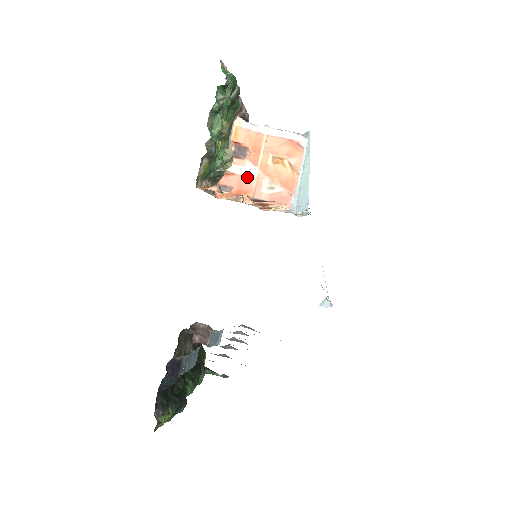
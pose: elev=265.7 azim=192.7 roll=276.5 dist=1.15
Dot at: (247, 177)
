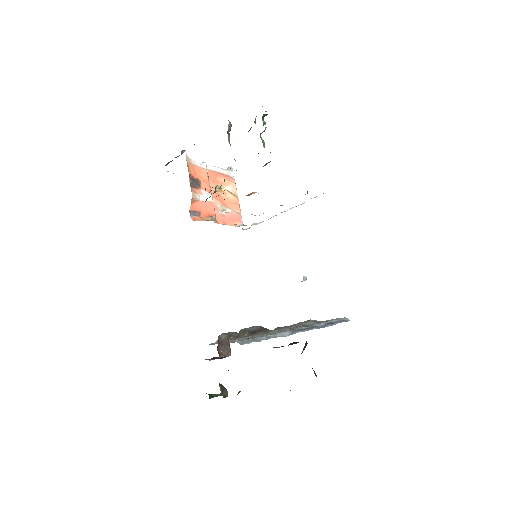
Dot at: (208, 202)
